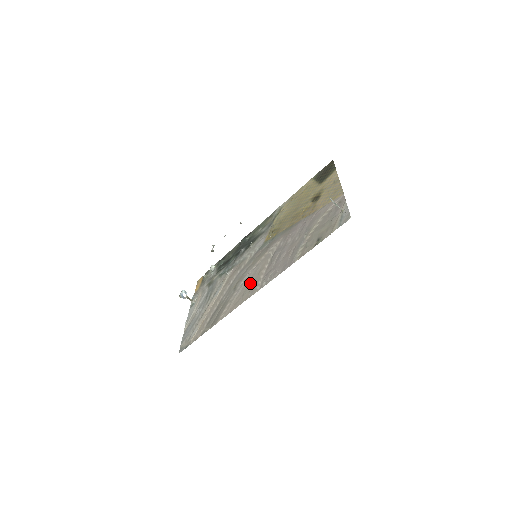
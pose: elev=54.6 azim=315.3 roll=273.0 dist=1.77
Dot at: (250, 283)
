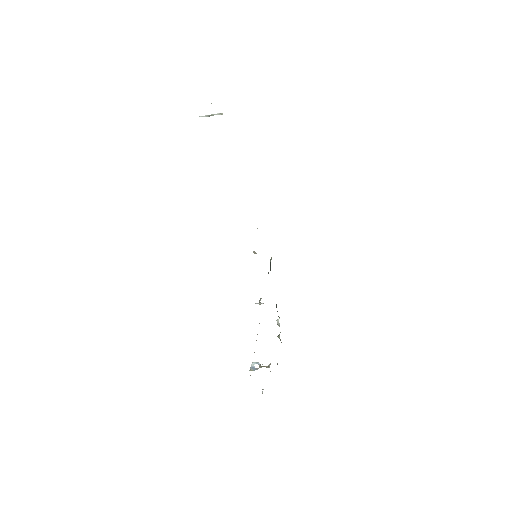
Dot at: occluded
